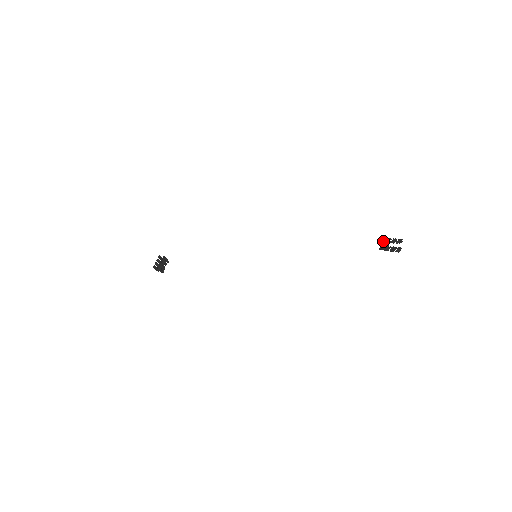
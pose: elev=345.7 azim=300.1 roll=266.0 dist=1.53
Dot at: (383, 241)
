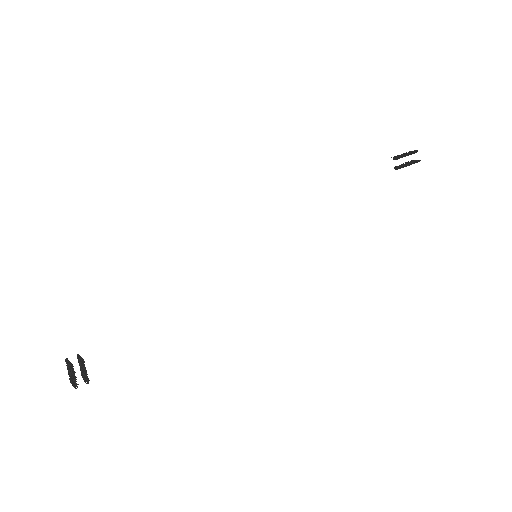
Dot at: occluded
